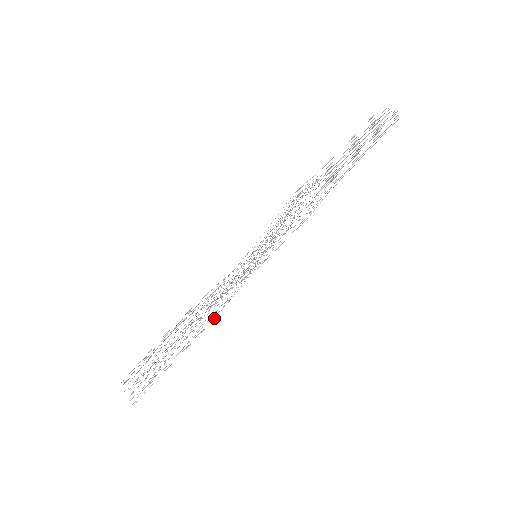
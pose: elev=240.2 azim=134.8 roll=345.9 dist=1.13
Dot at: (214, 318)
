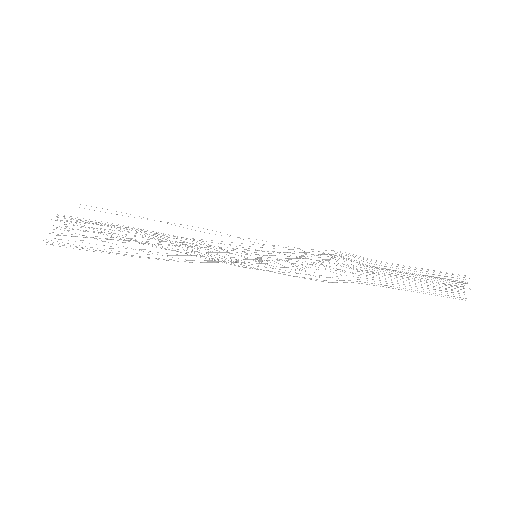
Dot at: occluded
